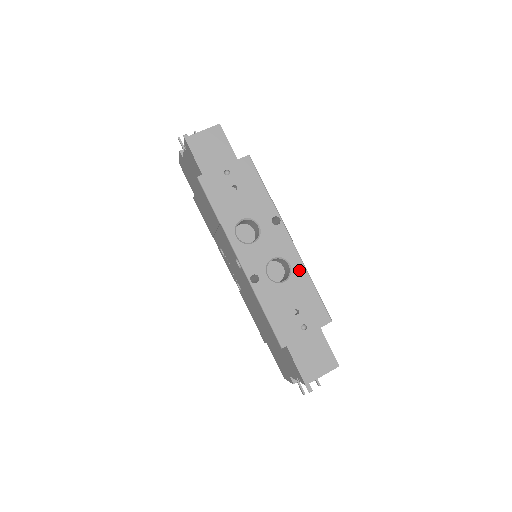
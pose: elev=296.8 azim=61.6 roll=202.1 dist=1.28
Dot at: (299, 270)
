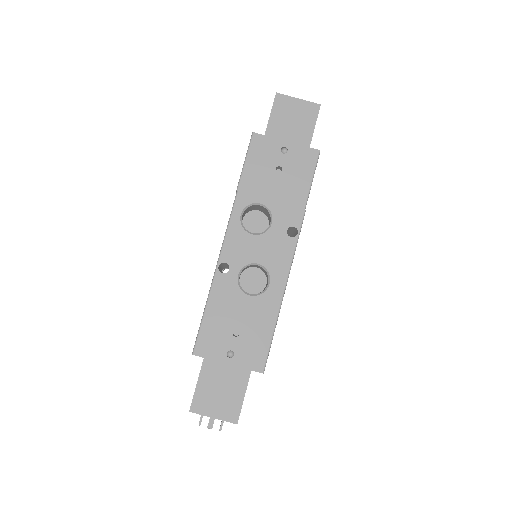
Dot at: (274, 296)
